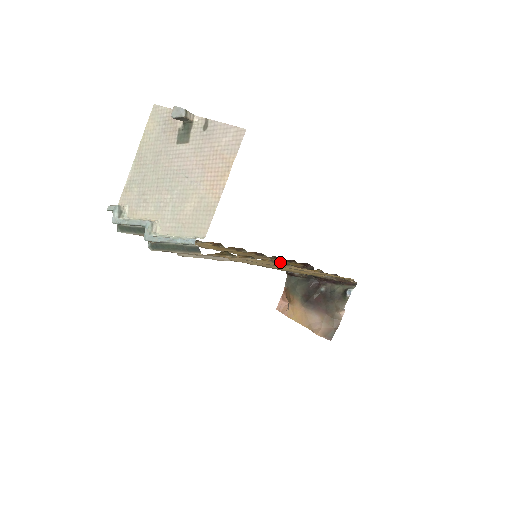
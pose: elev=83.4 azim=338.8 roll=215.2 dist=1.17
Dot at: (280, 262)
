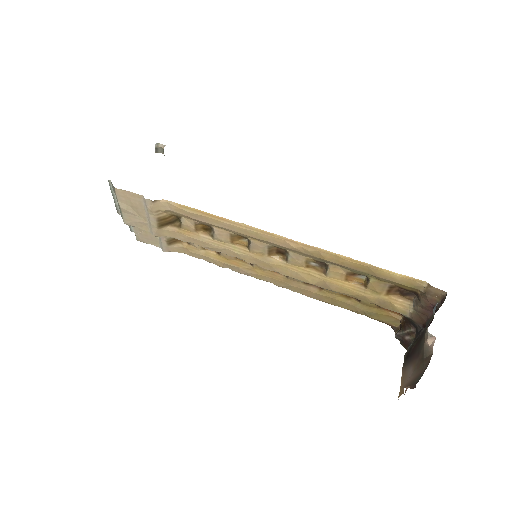
Dot at: (350, 304)
